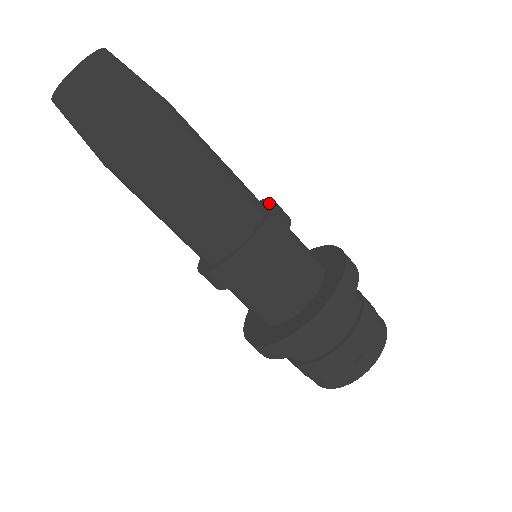
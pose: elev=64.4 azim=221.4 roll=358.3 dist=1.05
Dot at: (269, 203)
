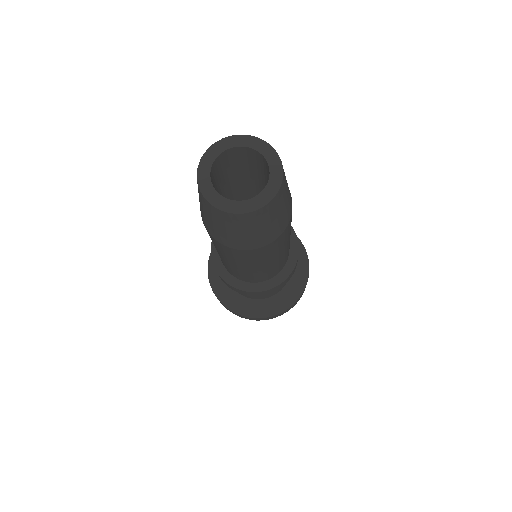
Dot at: (292, 237)
